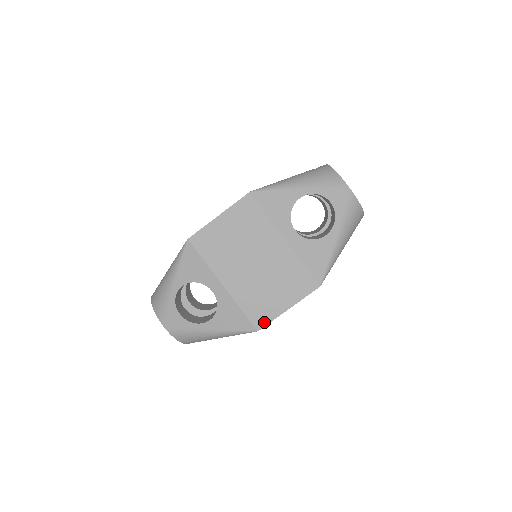
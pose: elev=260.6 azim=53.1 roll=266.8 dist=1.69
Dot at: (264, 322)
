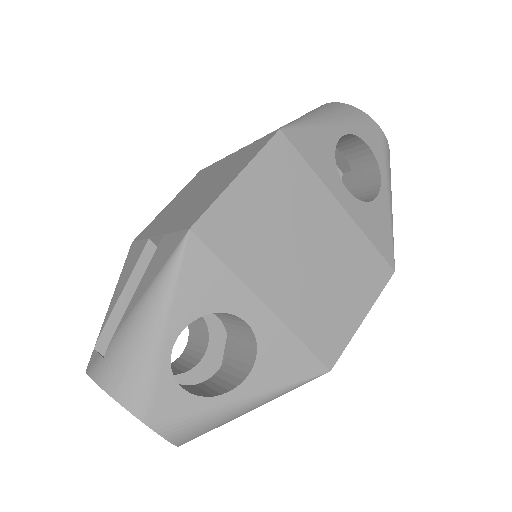
Dot at: (336, 352)
